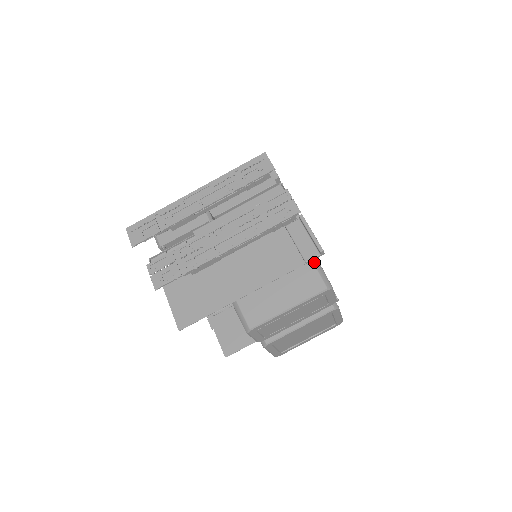
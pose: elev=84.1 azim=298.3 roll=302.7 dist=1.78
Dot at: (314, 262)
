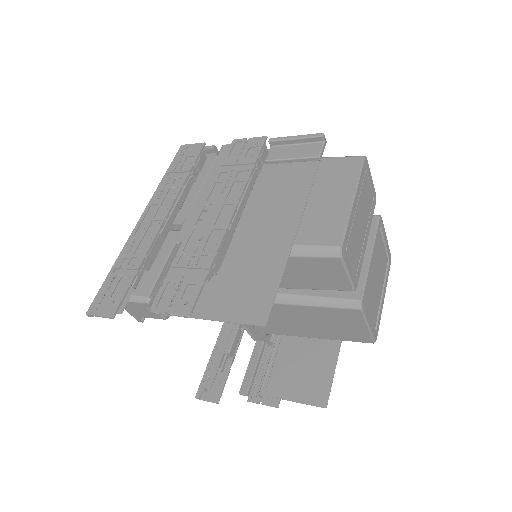
Dot at: (325, 157)
